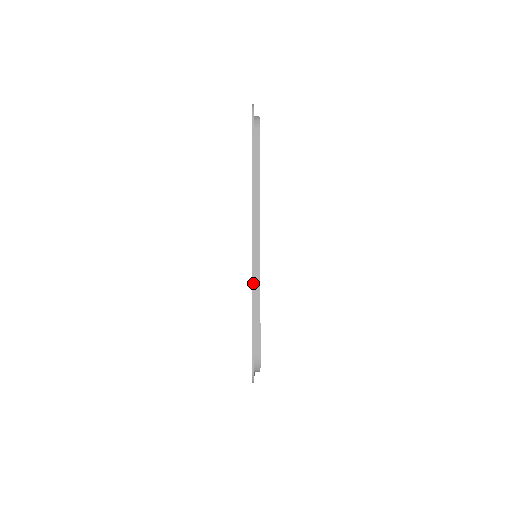
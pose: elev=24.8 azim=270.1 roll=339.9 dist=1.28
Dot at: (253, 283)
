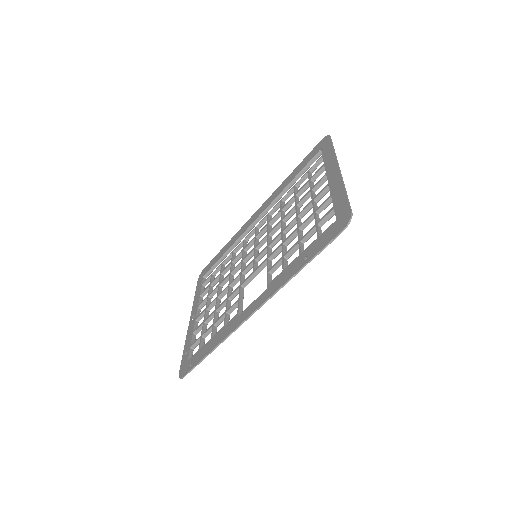
Dot at: (343, 182)
